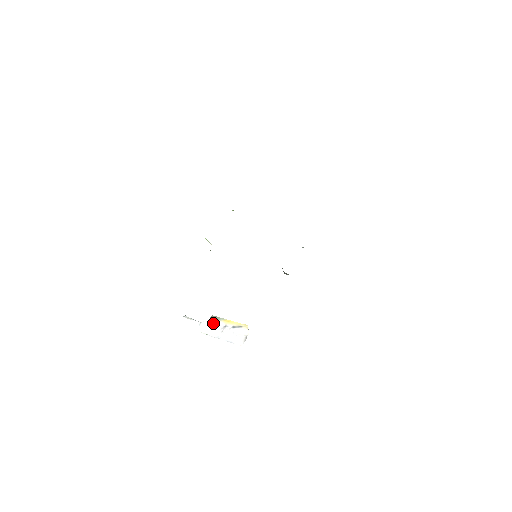
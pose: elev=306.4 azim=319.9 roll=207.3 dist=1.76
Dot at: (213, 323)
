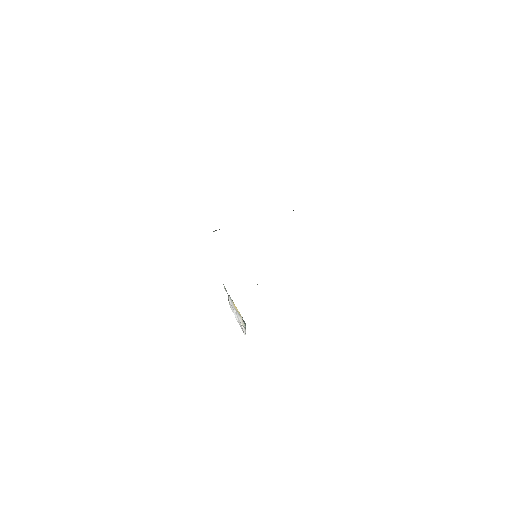
Dot at: (230, 301)
